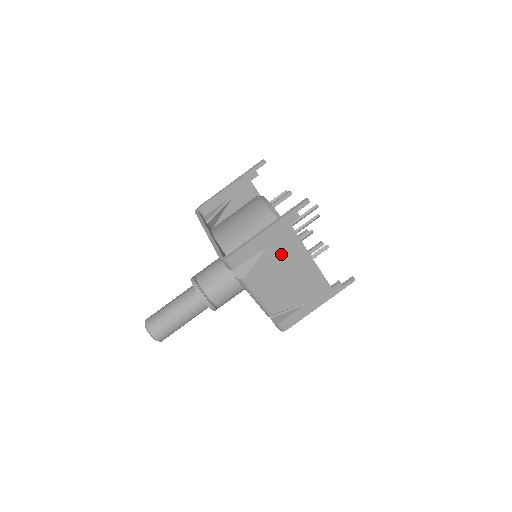
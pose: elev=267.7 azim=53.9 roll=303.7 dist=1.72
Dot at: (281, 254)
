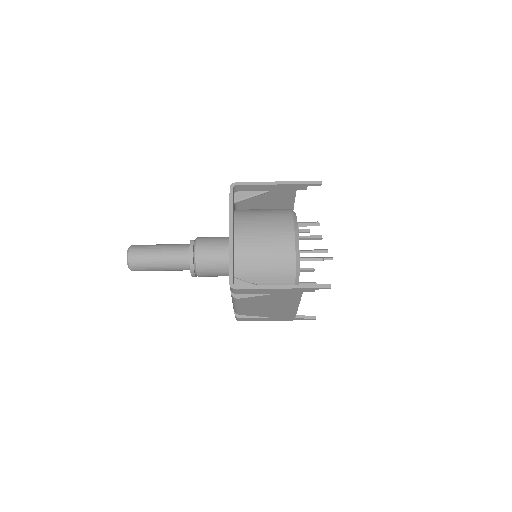
Dot at: (278, 299)
